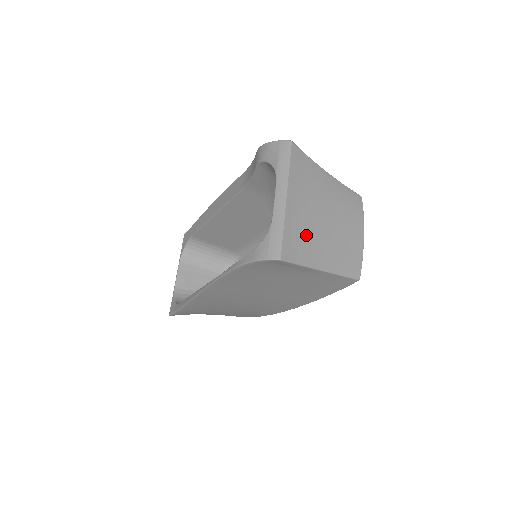
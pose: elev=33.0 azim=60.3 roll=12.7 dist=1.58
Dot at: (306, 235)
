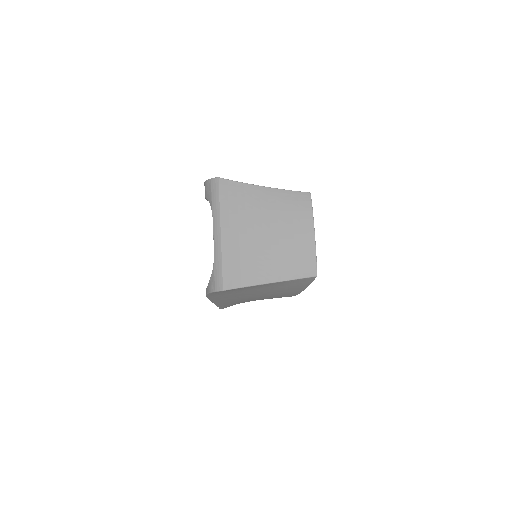
Dot at: (248, 258)
